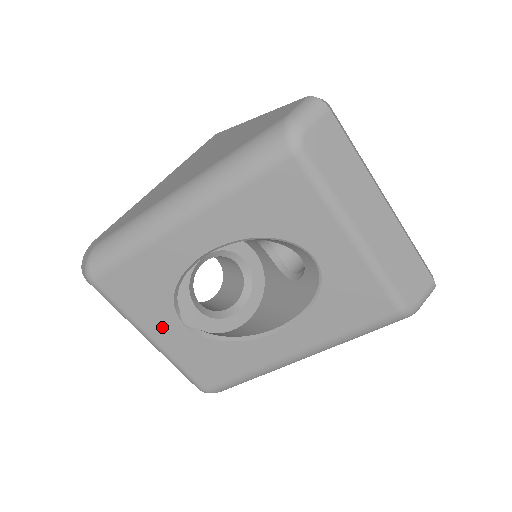
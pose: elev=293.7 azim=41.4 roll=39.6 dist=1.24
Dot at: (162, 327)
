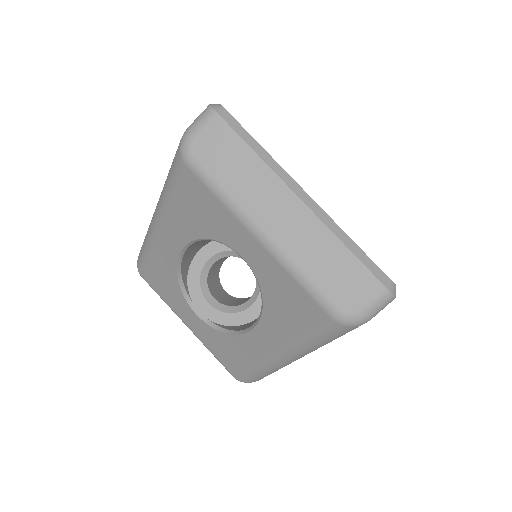
Dot at: (187, 316)
